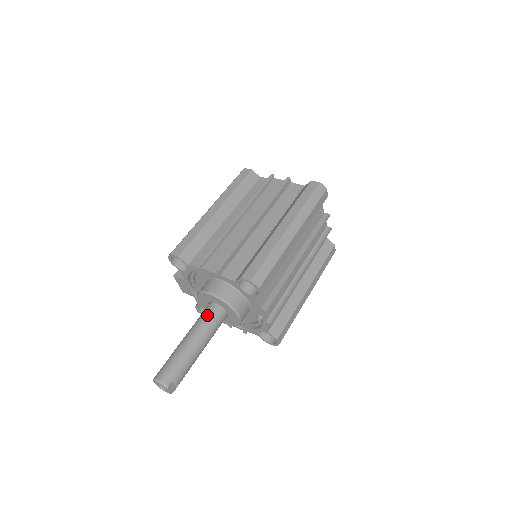
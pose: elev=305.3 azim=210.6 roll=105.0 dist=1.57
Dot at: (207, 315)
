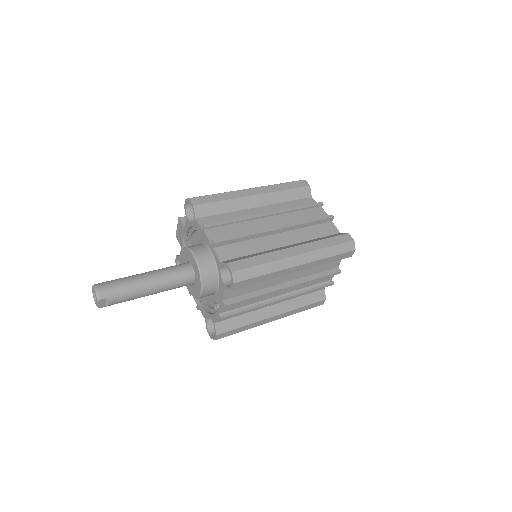
Dot at: (178, 270)
